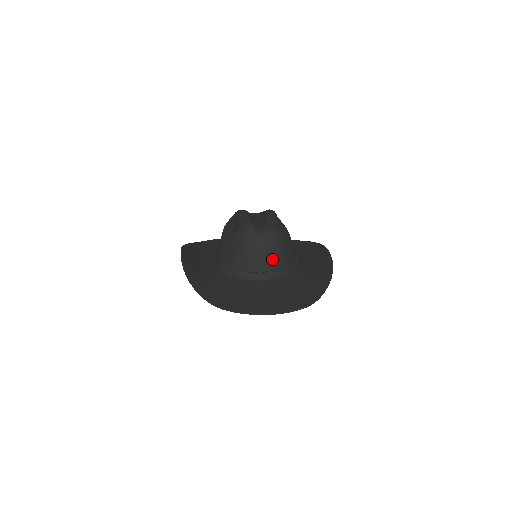
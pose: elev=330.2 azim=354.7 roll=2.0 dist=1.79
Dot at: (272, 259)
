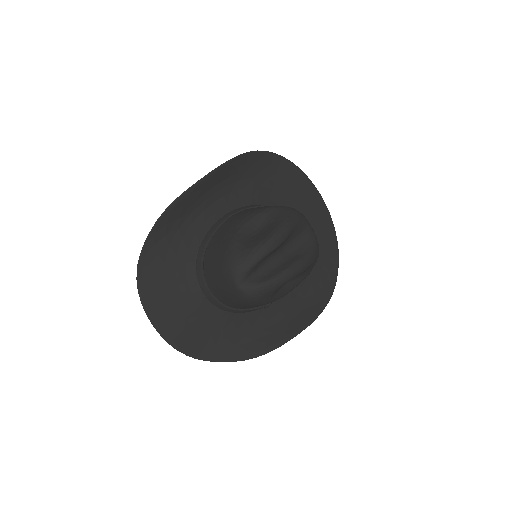
Dot at: (227, 299)
